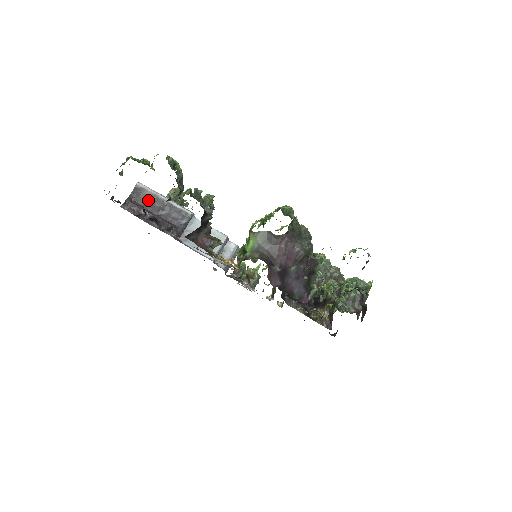
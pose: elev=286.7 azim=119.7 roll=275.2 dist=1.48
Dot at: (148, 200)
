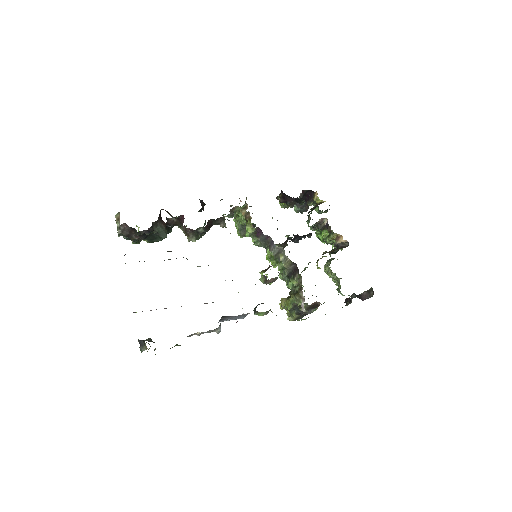
Dot at: occluded
